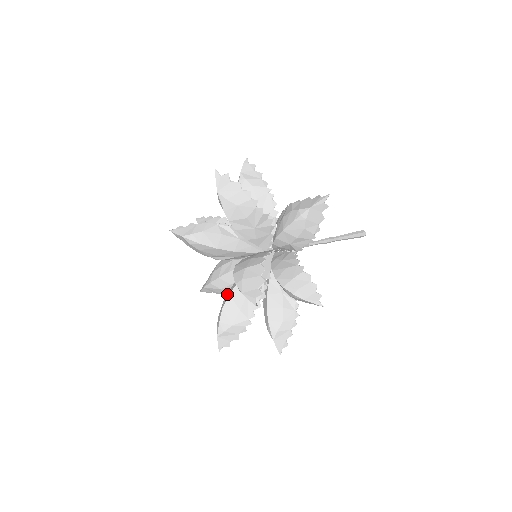
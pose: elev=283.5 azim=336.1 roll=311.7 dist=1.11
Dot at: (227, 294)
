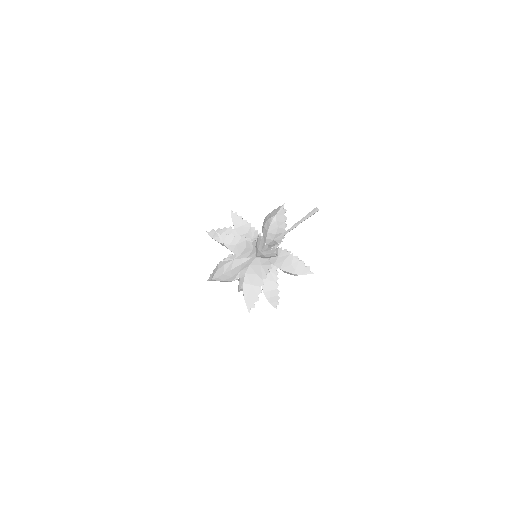
Dot at: (228, 263)
